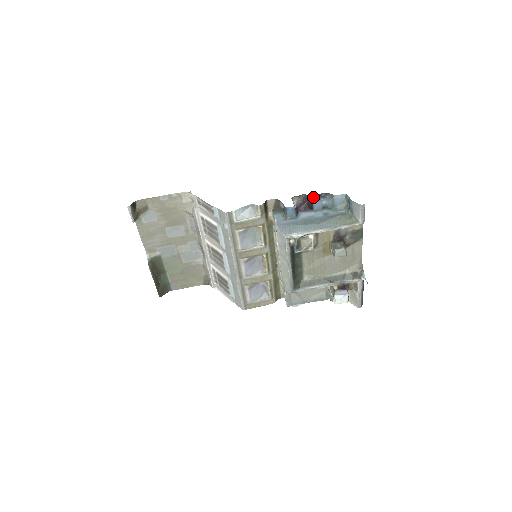
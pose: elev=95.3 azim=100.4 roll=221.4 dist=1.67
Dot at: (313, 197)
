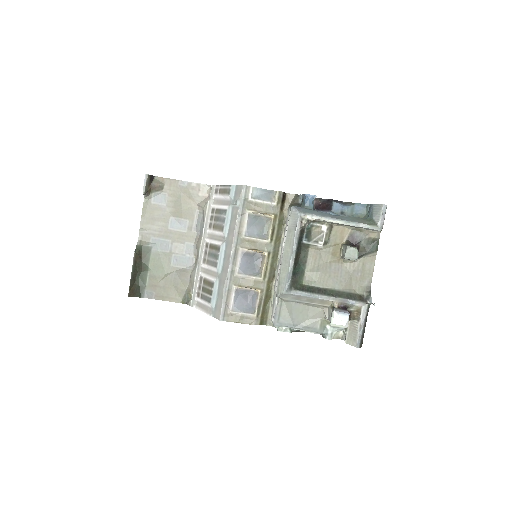
Dot at: (334, 200)
